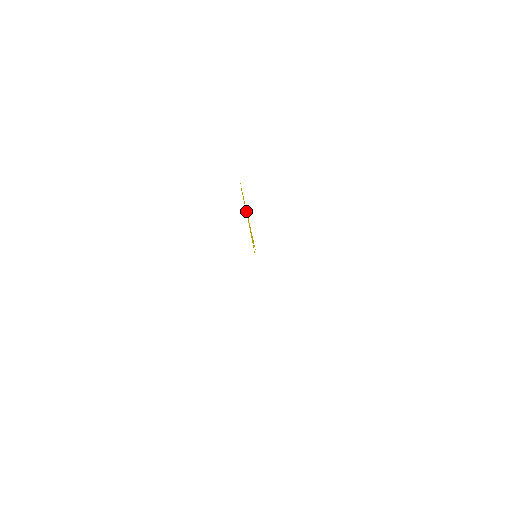
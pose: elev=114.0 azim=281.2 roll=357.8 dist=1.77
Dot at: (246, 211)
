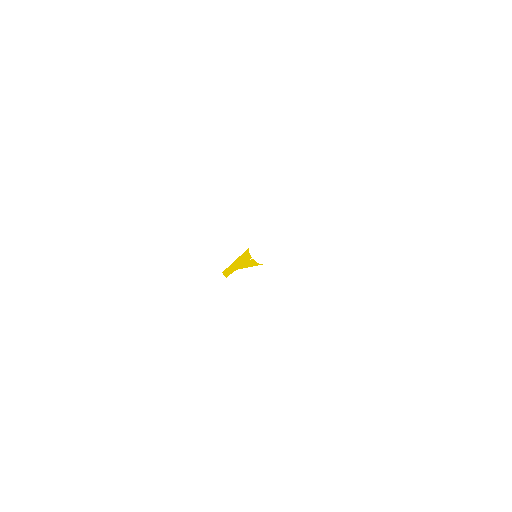
Dot at: (234, 267)
